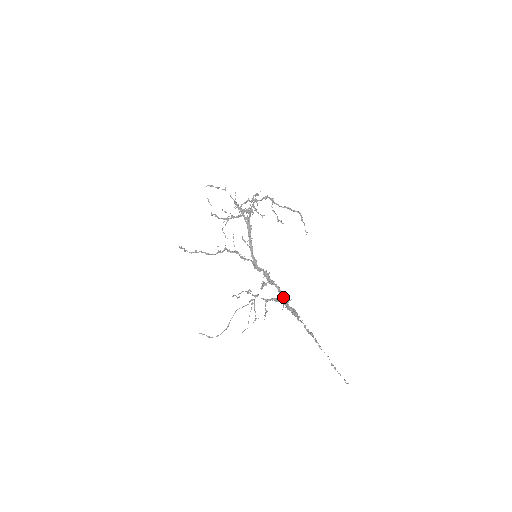
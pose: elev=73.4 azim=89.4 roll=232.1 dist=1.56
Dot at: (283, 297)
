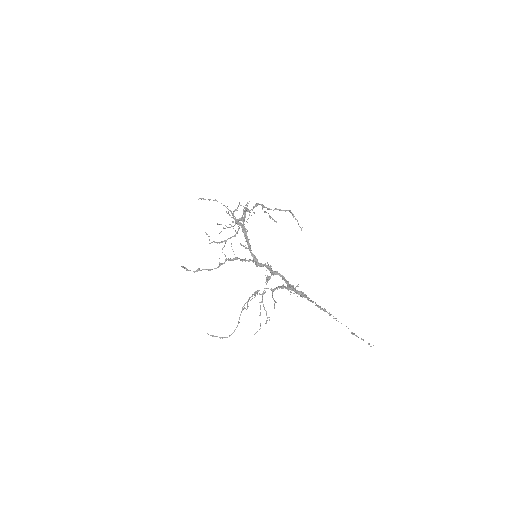
Dot at: (289, 284)
